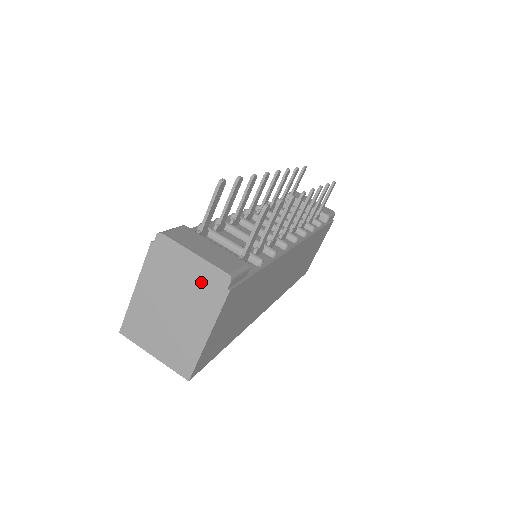
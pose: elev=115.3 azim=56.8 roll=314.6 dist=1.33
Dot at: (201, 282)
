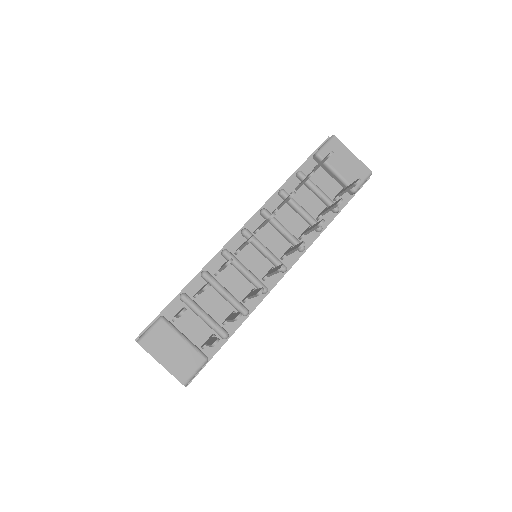
Dot at: occluded
